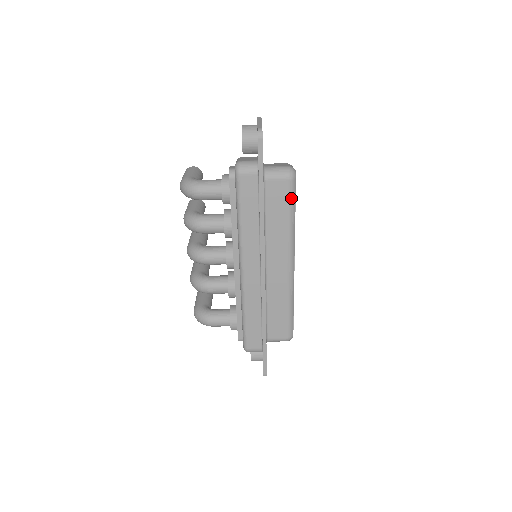
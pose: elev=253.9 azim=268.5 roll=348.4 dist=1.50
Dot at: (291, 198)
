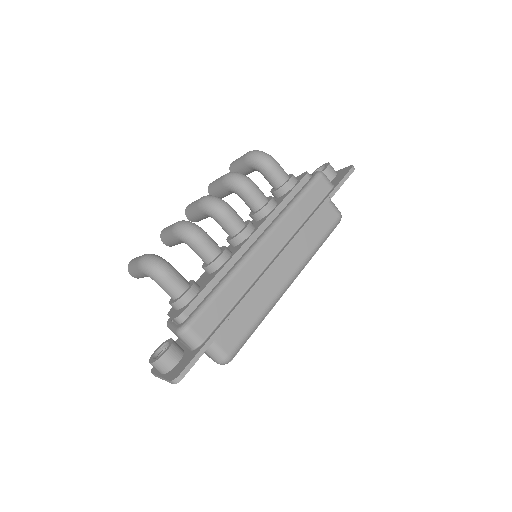
Dot at: (331, 230)
